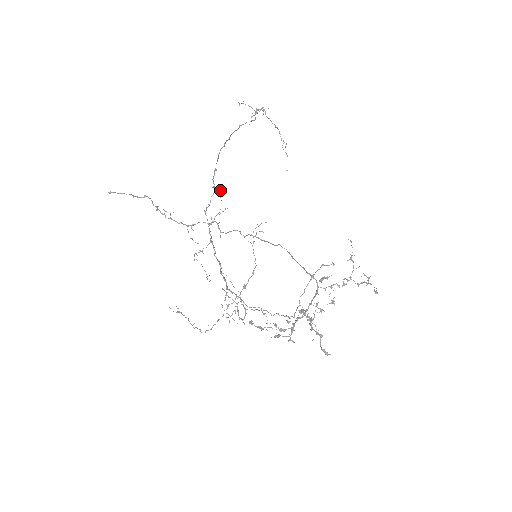
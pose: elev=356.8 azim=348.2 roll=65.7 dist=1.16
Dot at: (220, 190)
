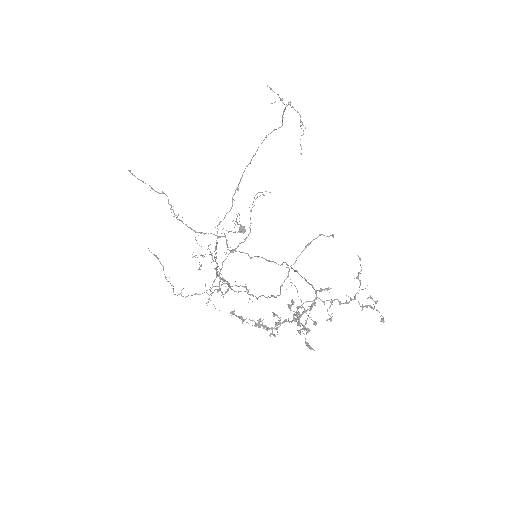
Dot at: (239, 228)
